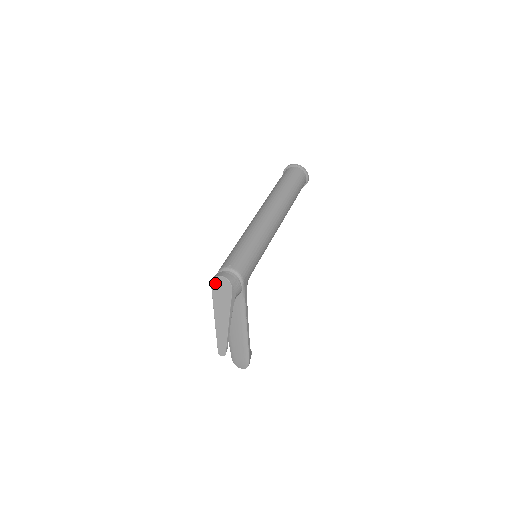
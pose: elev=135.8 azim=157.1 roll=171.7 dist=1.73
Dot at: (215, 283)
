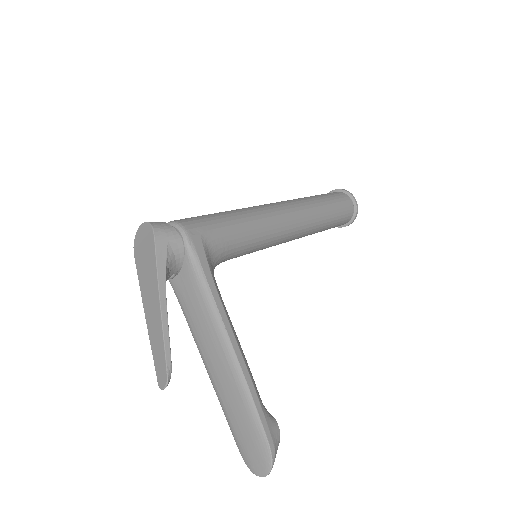
Dot at: (136, 246)
